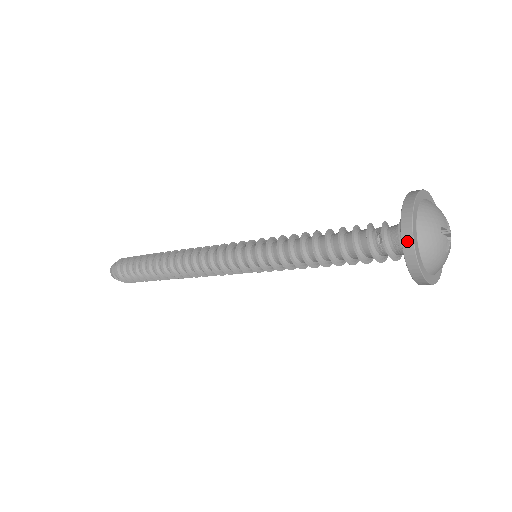
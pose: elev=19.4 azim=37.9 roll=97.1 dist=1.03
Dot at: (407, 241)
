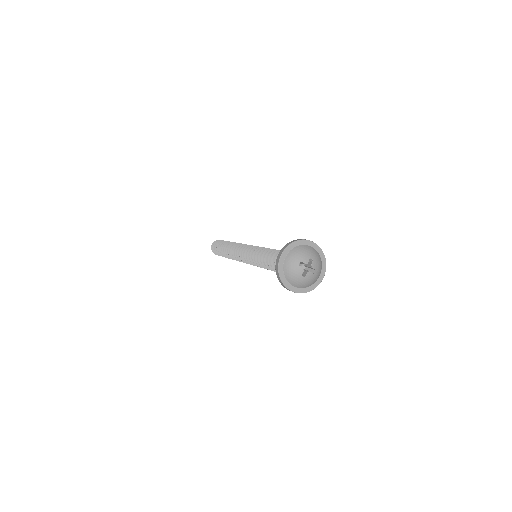
Dot at: (277, 263)
